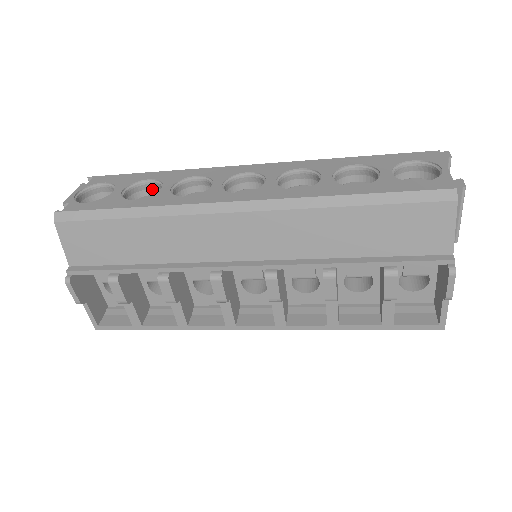
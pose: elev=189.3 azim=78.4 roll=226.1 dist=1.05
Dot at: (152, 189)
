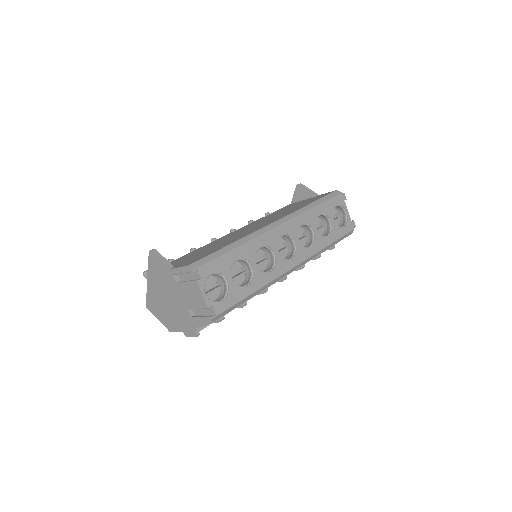
Dot at: occluded
